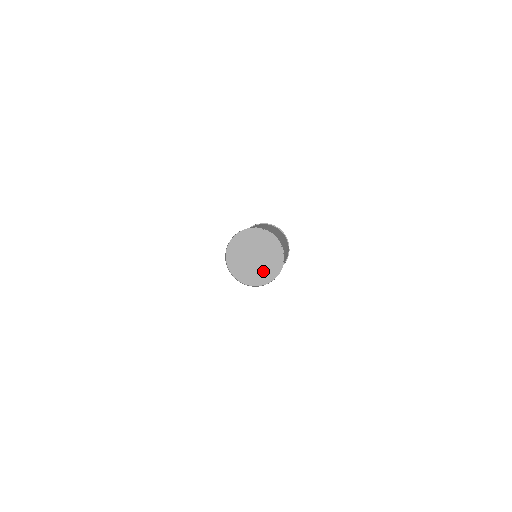
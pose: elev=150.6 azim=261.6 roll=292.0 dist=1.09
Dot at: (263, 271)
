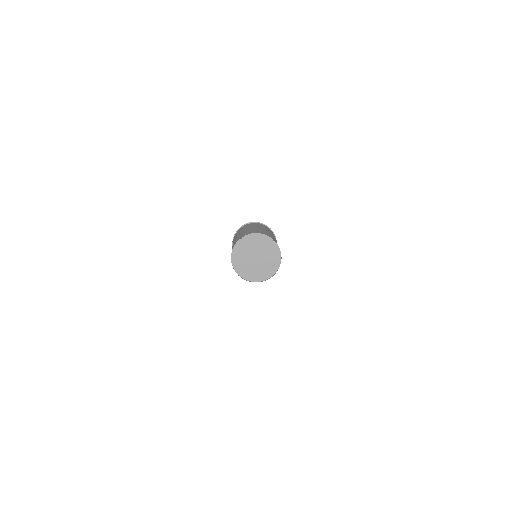
Dot at: (264, 269)
